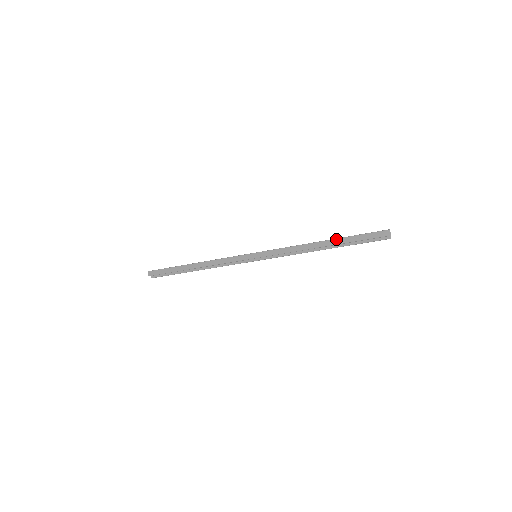
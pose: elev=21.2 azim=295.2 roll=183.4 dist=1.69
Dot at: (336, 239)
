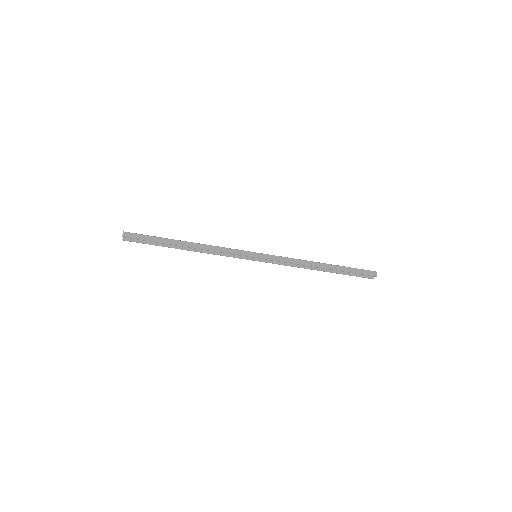
Dot at: (334, 265)
